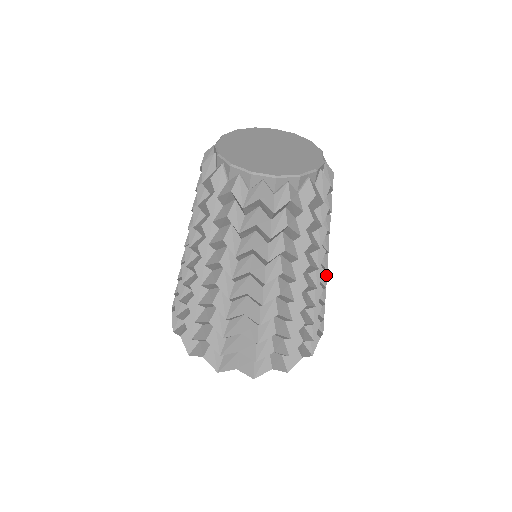
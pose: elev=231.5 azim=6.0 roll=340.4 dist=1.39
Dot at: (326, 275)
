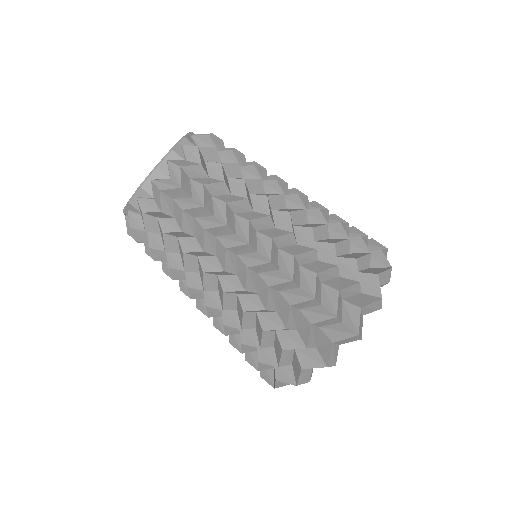
Dot at: occluded
